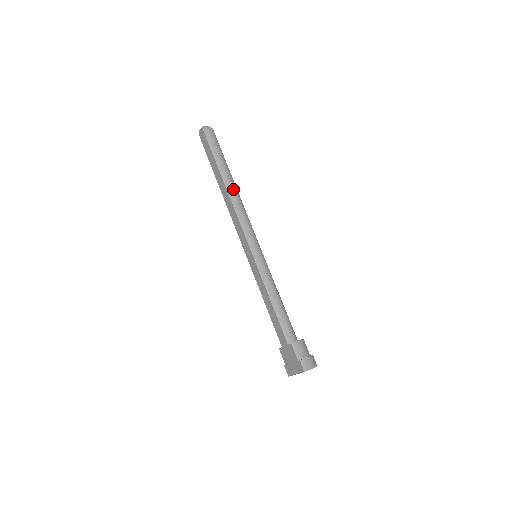
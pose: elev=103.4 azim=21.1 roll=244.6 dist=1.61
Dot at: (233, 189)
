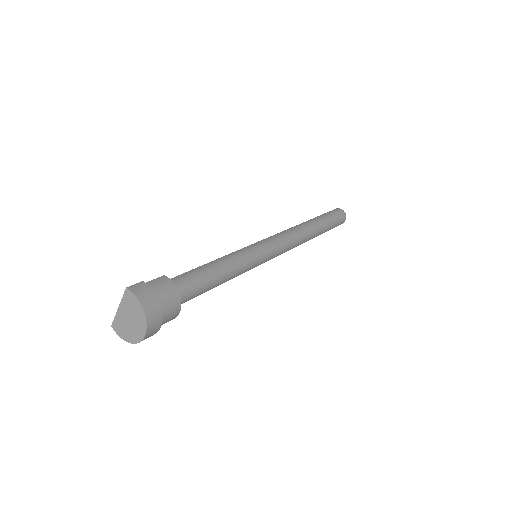
Dot at: (307, 226)
